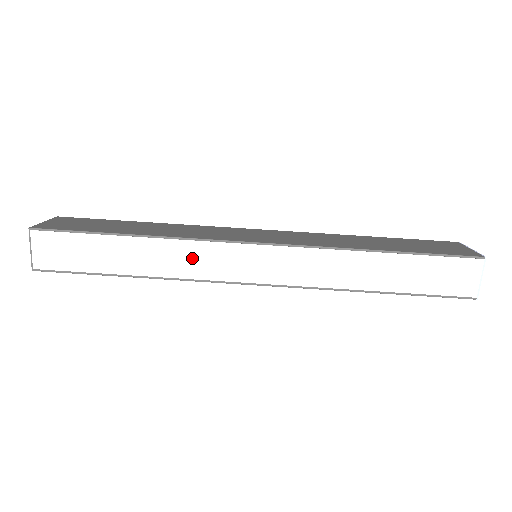
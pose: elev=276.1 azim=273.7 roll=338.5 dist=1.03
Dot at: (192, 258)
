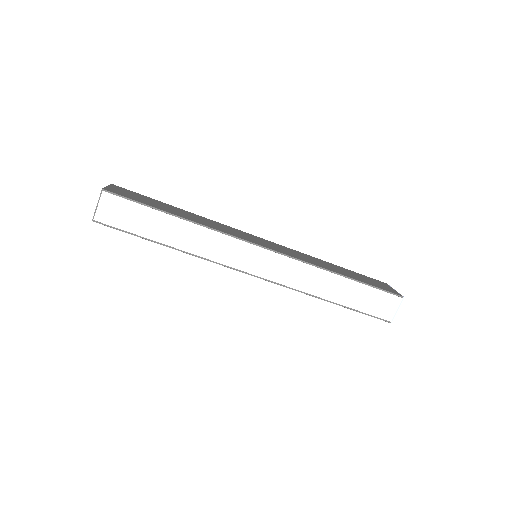
Dot at: (216, 245)
